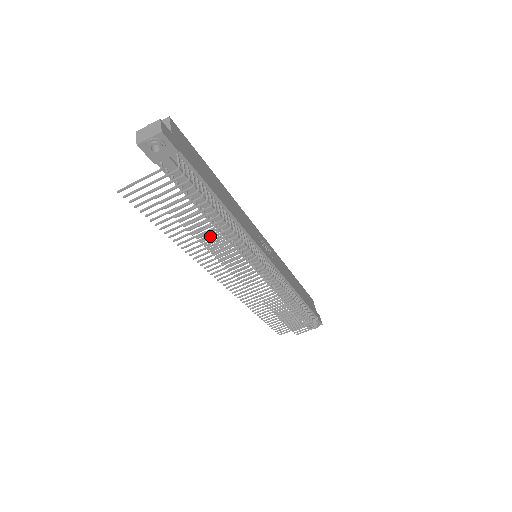
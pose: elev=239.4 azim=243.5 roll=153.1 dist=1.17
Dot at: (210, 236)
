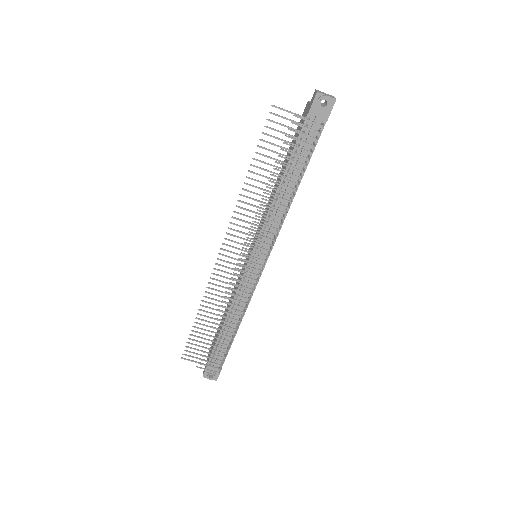
Dot at: (268, 198)
